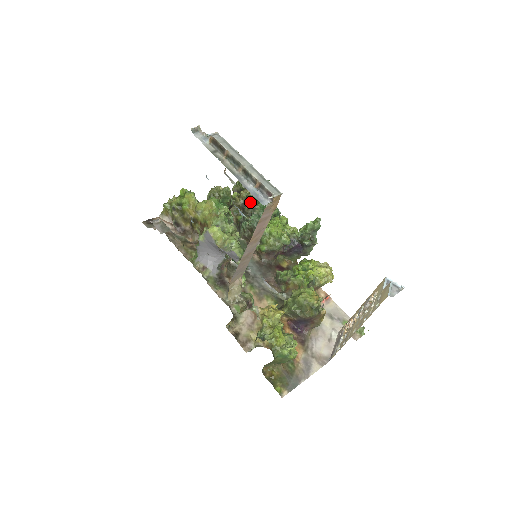
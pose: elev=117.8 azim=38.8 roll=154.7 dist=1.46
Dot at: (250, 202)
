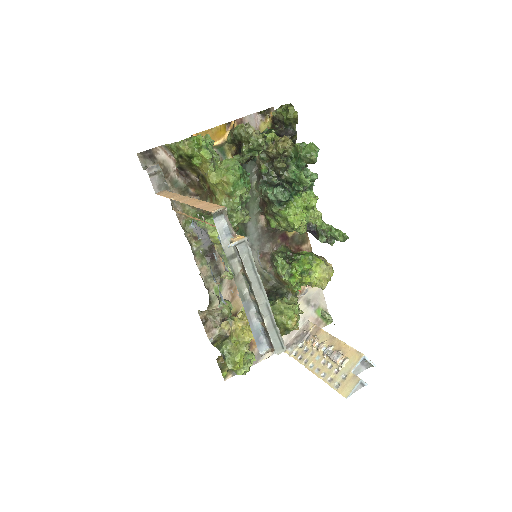
Dot at: (283, 163)
